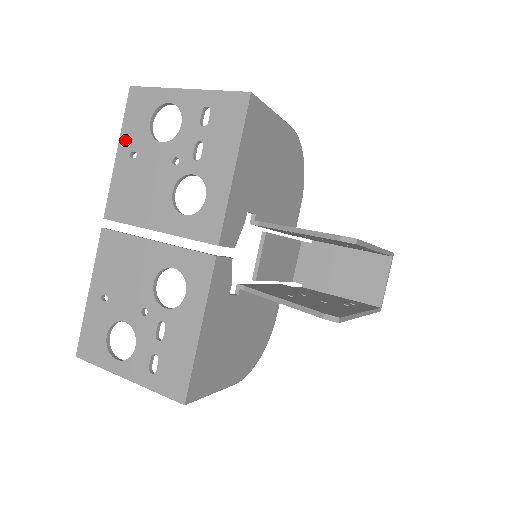
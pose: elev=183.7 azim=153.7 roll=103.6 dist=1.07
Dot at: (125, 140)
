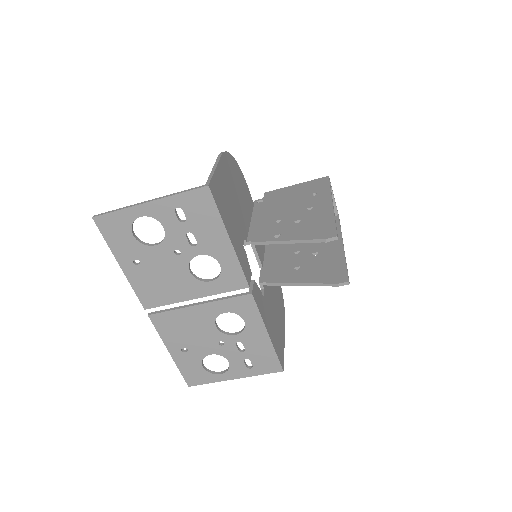
Dot at: (121, 256)
